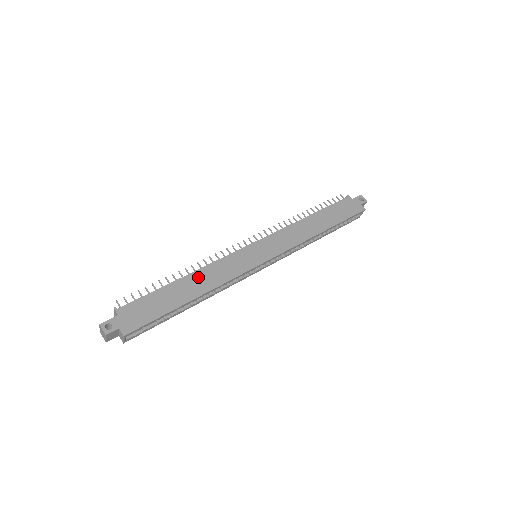
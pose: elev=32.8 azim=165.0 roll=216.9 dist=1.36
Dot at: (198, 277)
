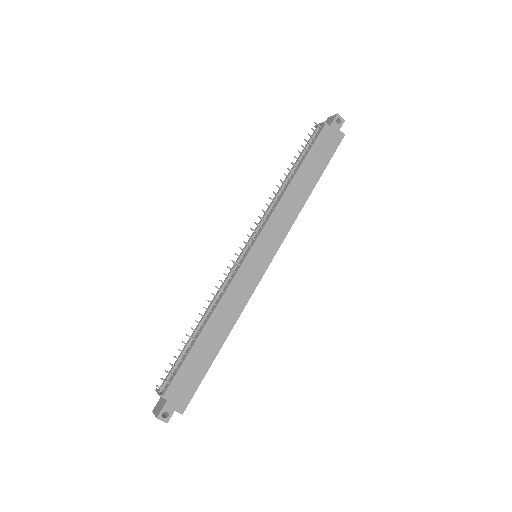
Dot at: (217, 319)
